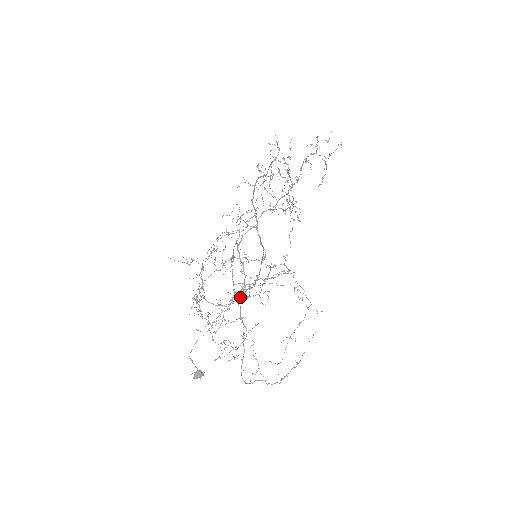
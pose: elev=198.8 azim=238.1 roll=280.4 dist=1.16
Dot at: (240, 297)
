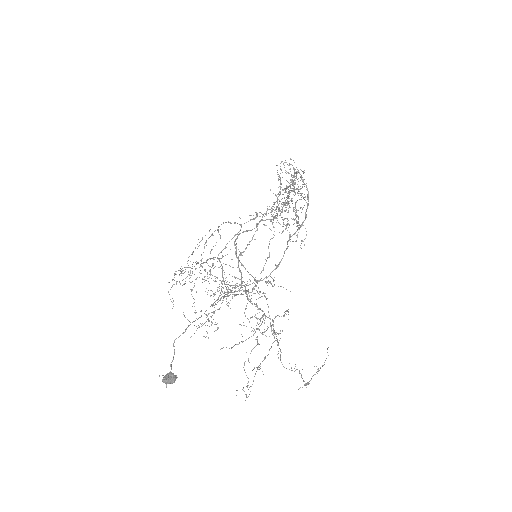
Dot at: occluded
